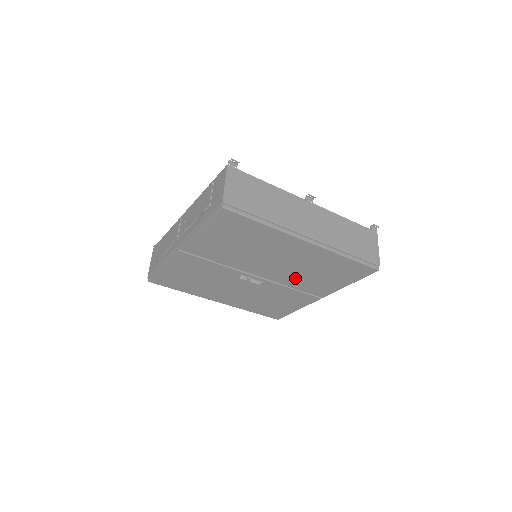
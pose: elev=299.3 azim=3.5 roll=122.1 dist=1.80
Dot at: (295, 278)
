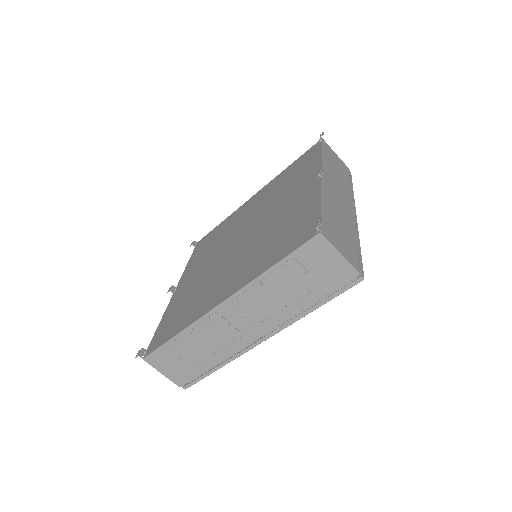
Dot at: occluded
